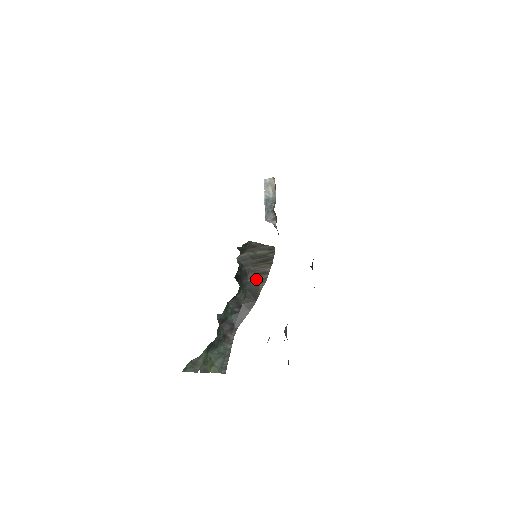
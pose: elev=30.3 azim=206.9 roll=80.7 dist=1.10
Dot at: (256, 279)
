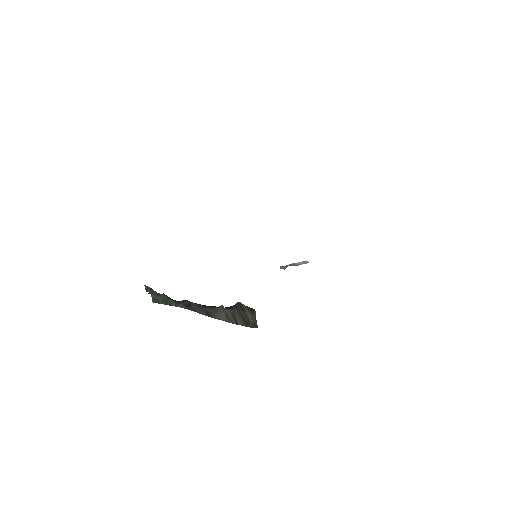
Dot at: (230, 315)
